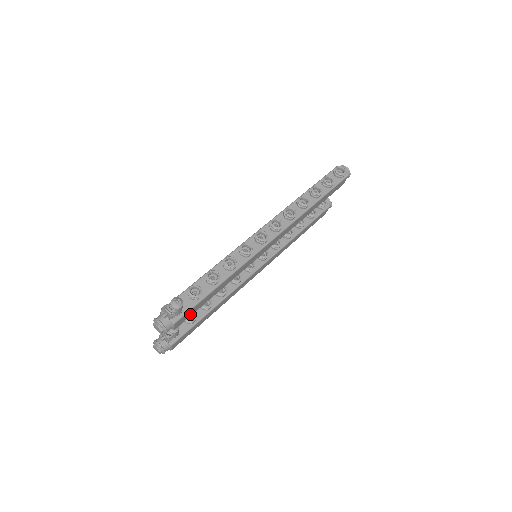
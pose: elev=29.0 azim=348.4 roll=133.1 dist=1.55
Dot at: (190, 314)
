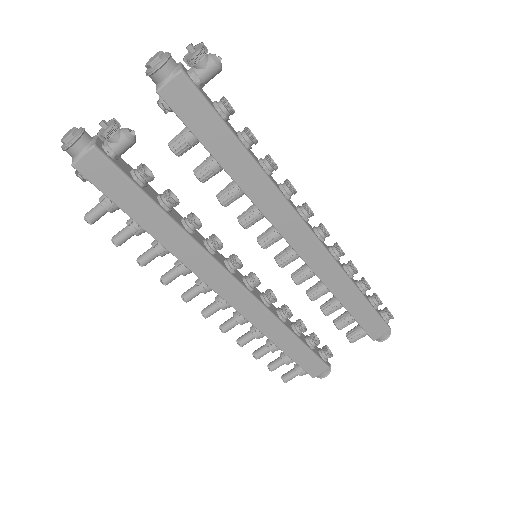
Dot at: (189, 115)
